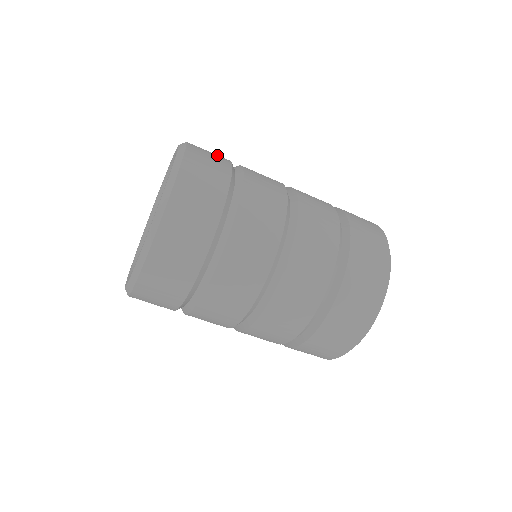
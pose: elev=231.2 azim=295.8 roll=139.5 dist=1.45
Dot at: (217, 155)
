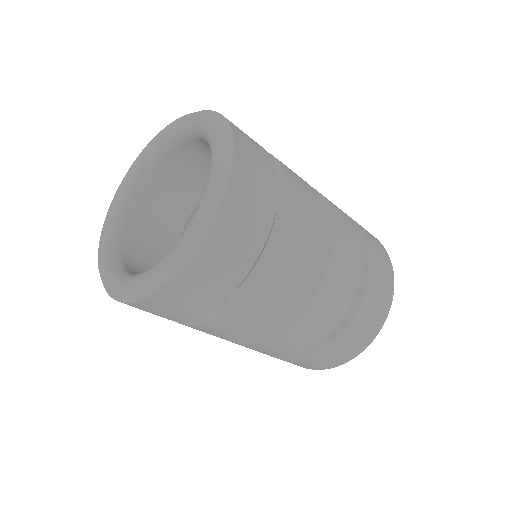
Dot at: occluded
